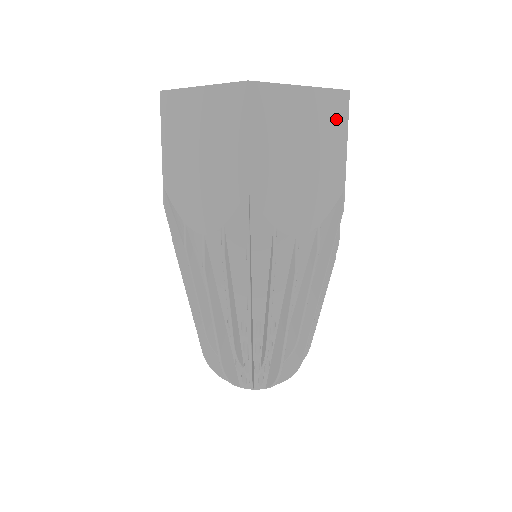
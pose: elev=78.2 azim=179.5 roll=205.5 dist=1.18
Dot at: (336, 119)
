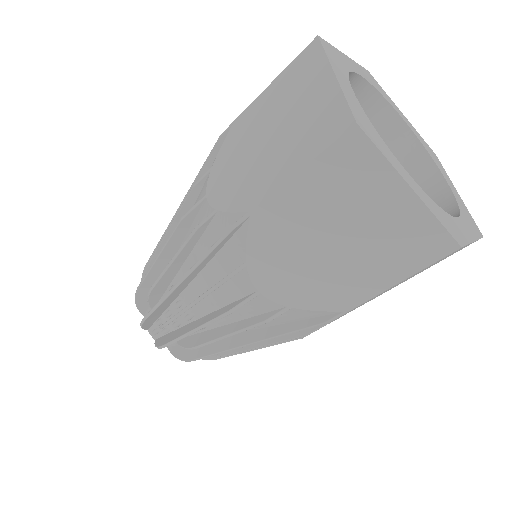
Dot at: (412, 254)
